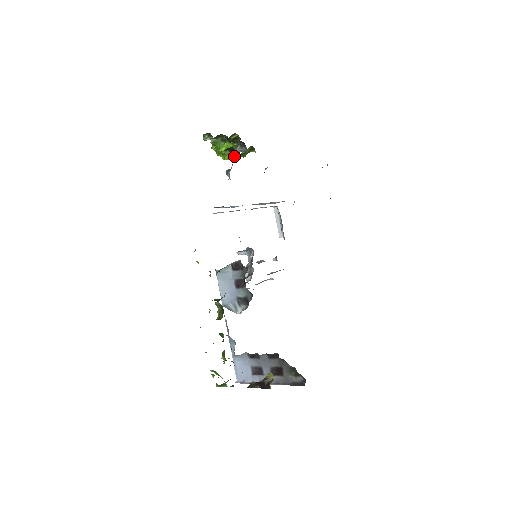
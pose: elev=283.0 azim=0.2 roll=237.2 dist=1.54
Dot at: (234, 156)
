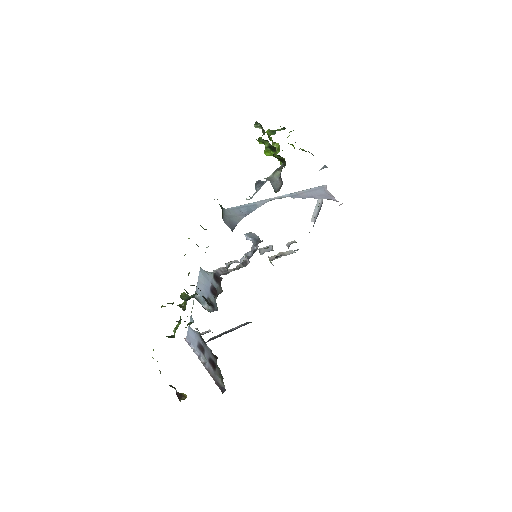
Dot at: occluded
